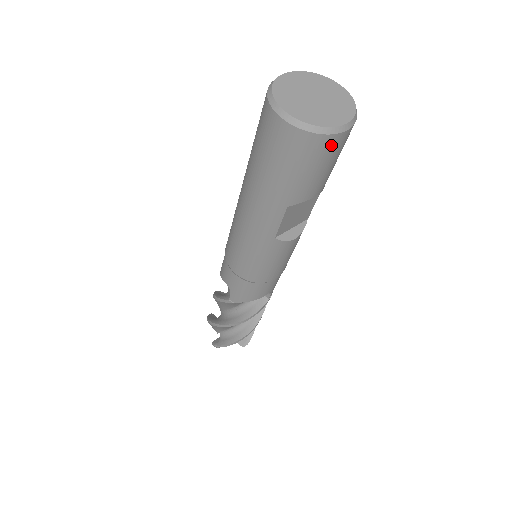
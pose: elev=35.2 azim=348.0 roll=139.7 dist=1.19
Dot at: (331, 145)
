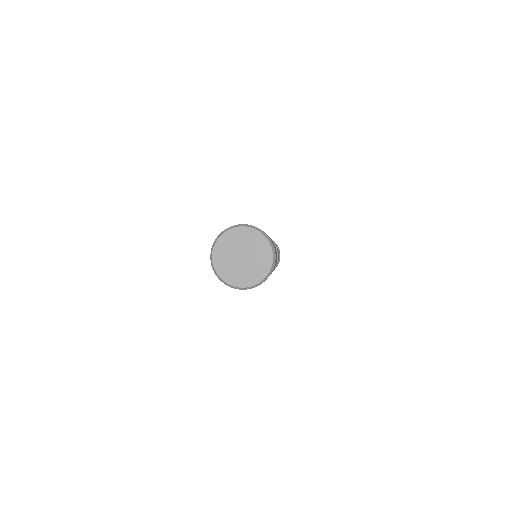
Dot at: (275, 261)
